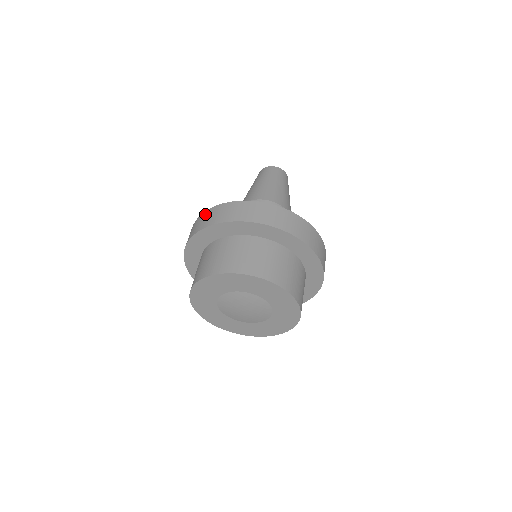
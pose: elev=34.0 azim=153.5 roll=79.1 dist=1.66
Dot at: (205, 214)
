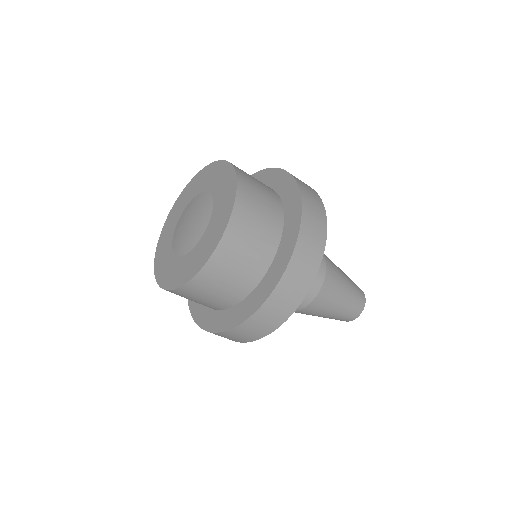
Dot at: occluded
